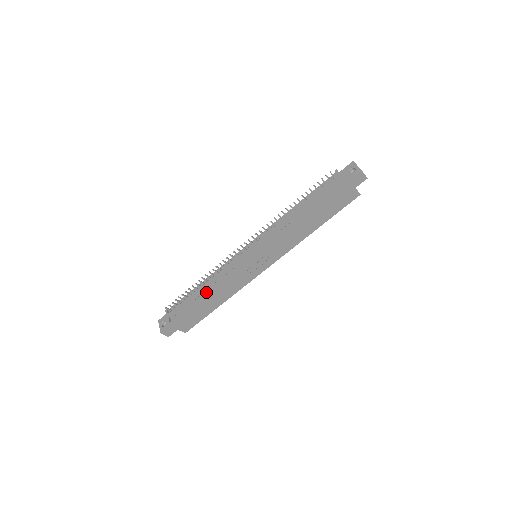
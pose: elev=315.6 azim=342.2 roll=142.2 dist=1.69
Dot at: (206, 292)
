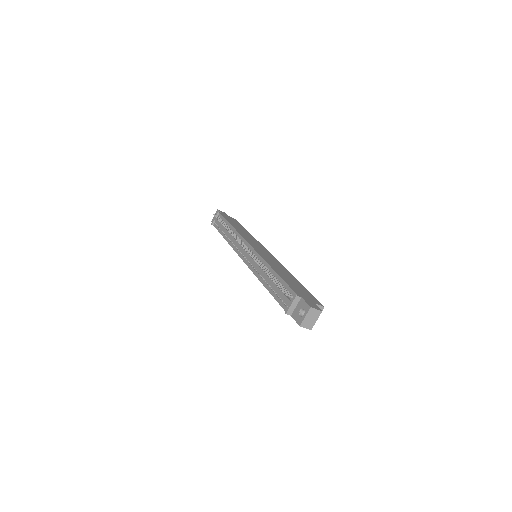
Dot at: (226, 238)
